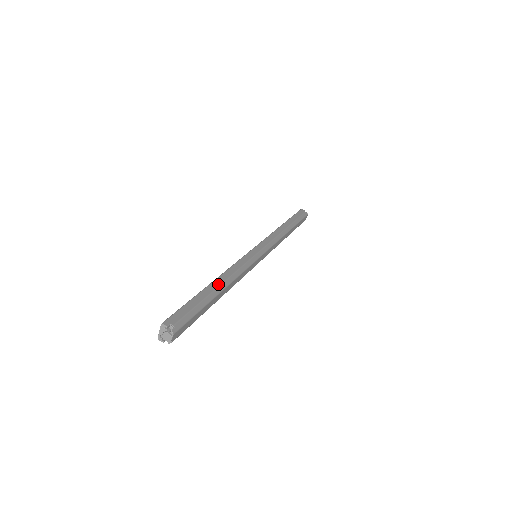
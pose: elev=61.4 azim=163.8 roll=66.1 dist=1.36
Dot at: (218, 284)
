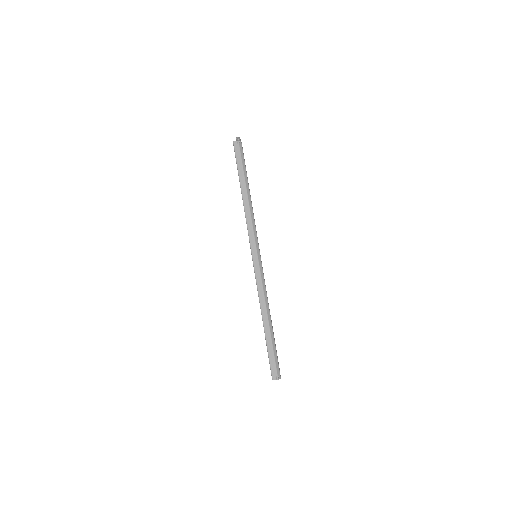
Dot at: (267, 322)
